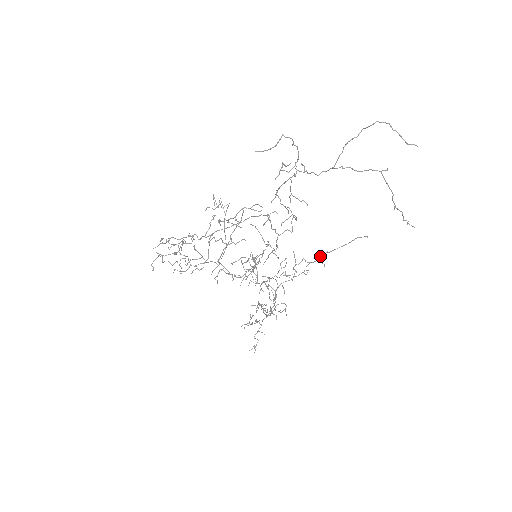
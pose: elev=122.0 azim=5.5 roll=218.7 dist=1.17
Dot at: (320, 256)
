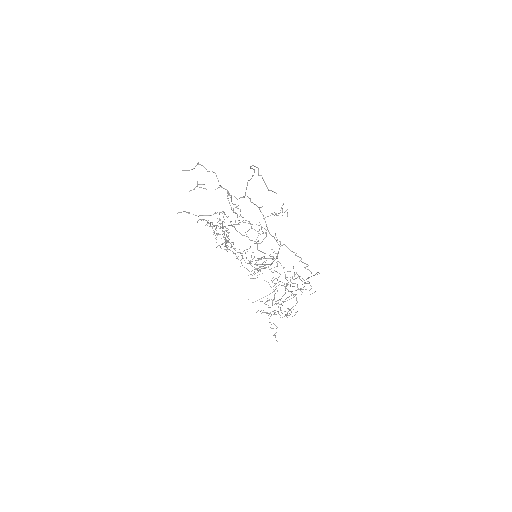
Dot at: (306, 279)
